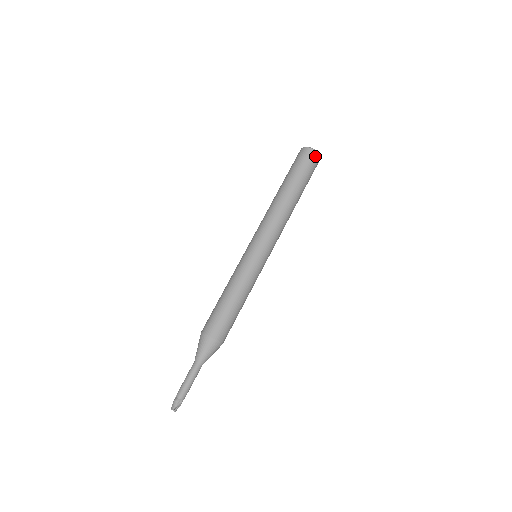
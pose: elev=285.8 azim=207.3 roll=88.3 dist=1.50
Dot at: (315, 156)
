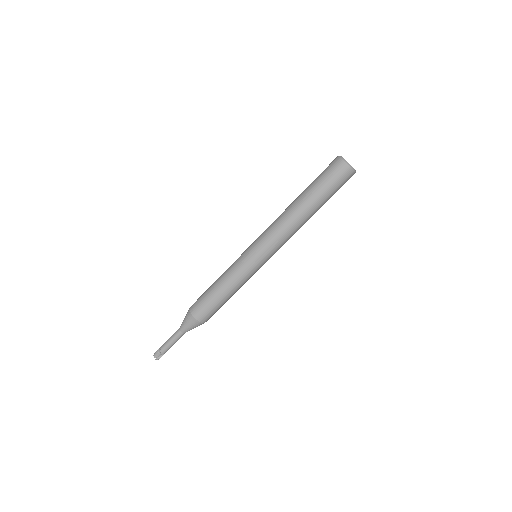
Dot at: (351, 176)
